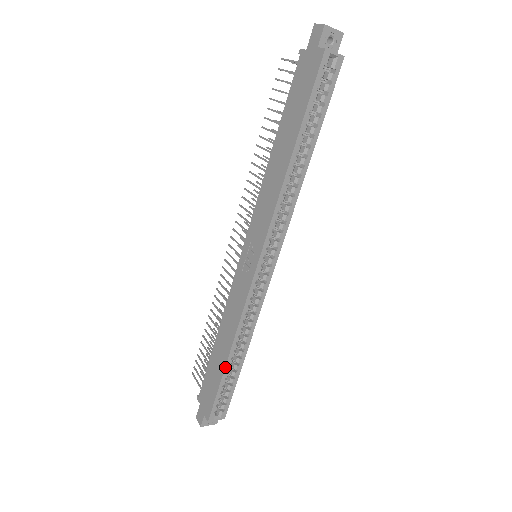
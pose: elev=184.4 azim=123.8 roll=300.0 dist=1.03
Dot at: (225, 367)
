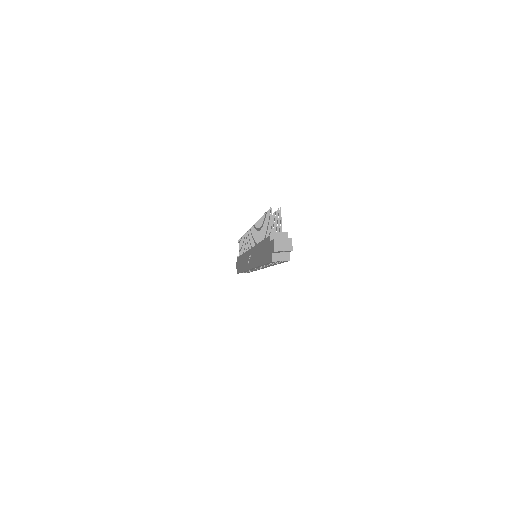
Dot at: occluded
